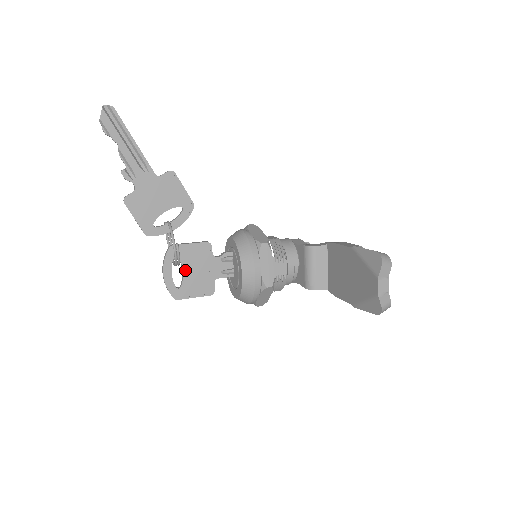
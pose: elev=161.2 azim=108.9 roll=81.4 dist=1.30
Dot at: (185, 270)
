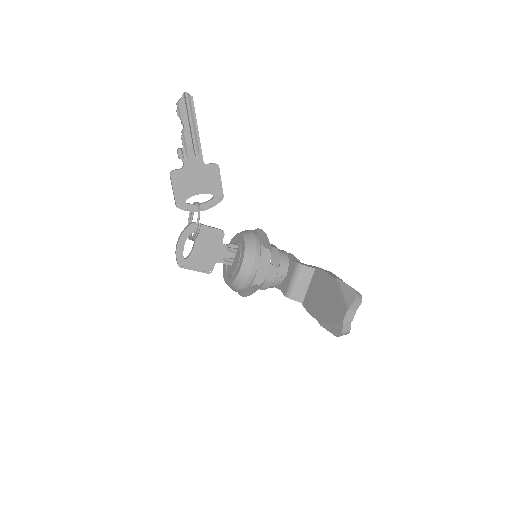
Dot at: (196, 246)
